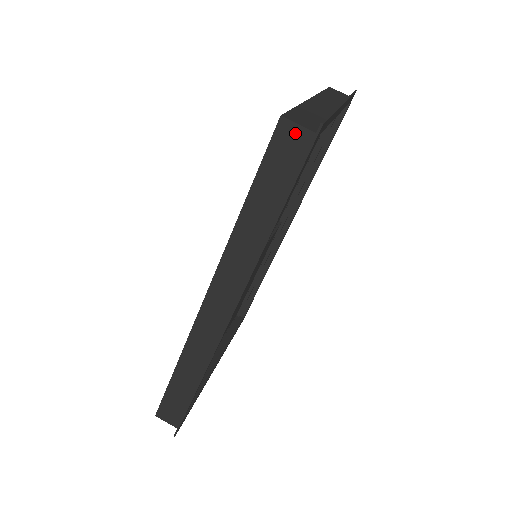
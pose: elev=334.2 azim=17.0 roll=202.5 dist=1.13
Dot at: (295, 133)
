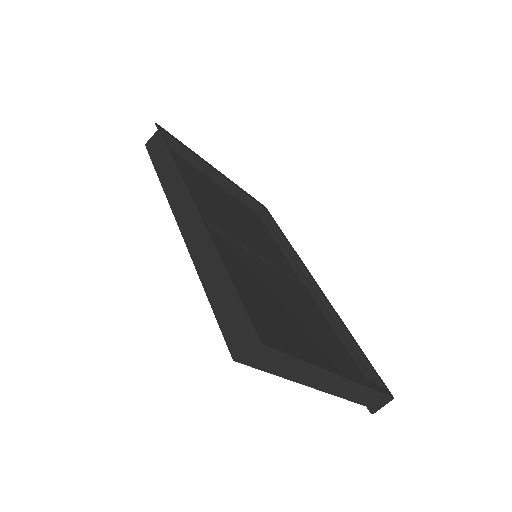
Dot at: (153, 139)
